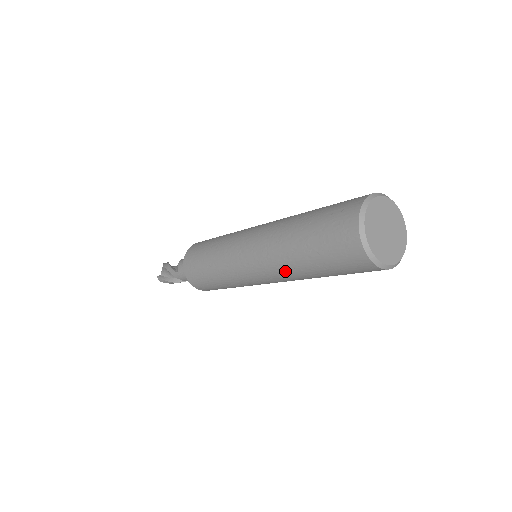
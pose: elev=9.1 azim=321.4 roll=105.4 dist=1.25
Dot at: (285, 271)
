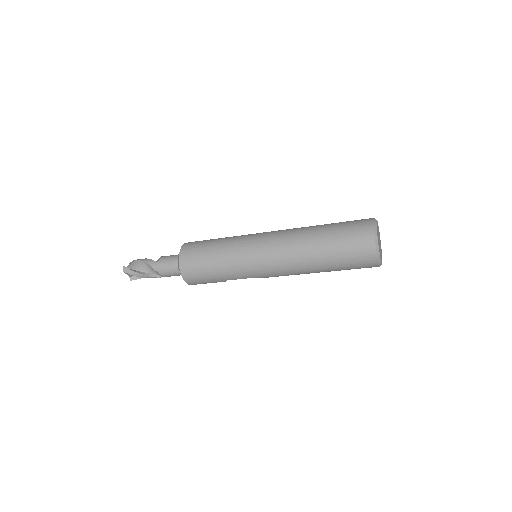
Dot at: (298, 252)
